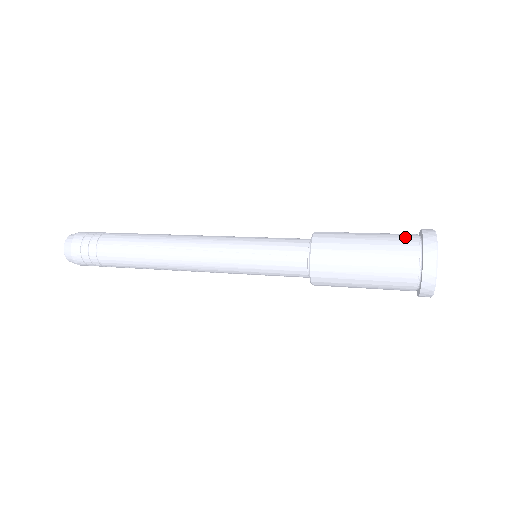
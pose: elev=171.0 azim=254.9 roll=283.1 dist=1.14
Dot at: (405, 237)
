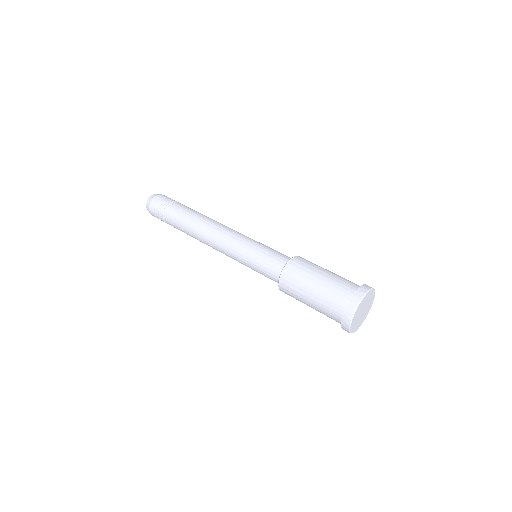
Dot at: occluded
